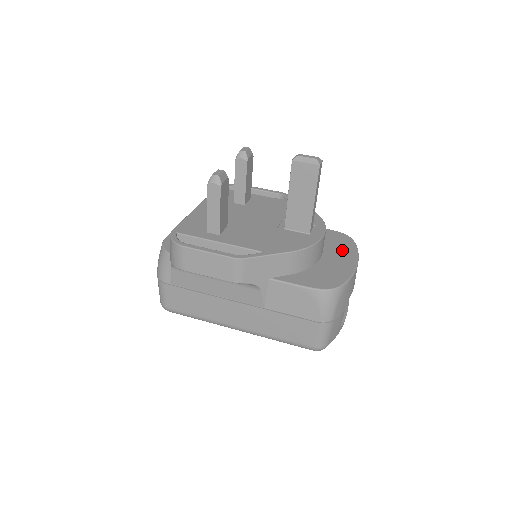
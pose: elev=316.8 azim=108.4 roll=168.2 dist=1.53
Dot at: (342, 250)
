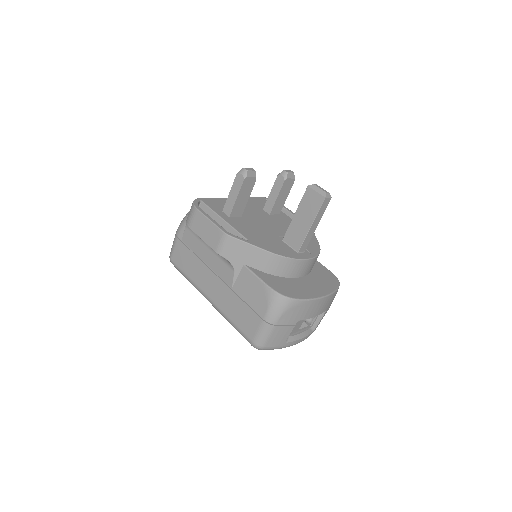
Dot at: (322, 283)
